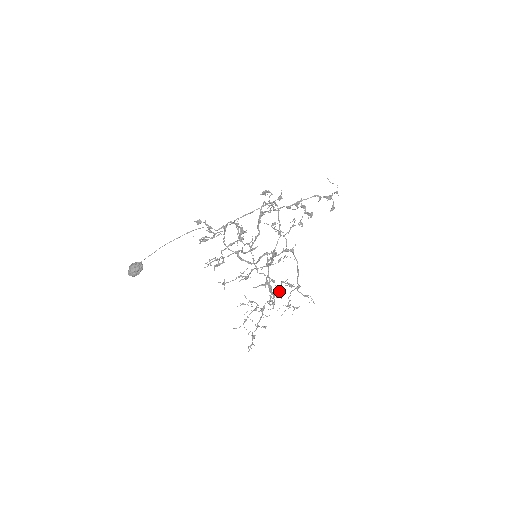
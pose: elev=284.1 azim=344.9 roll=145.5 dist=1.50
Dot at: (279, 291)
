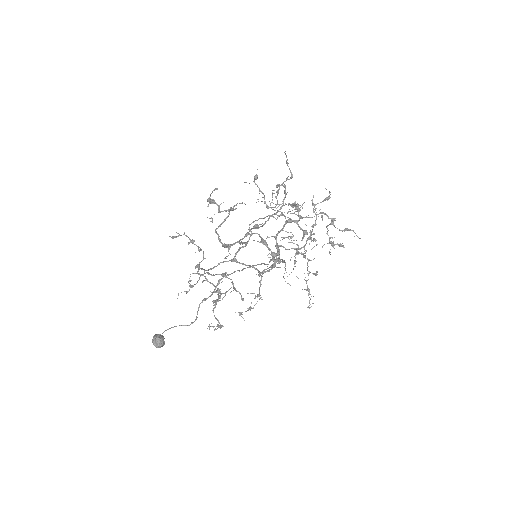
Dot at: (313, 226)
